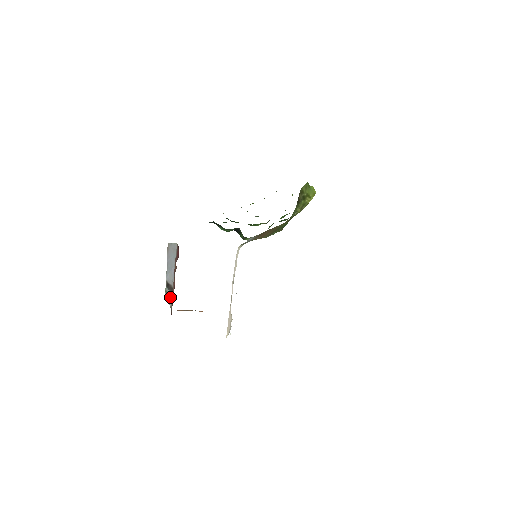
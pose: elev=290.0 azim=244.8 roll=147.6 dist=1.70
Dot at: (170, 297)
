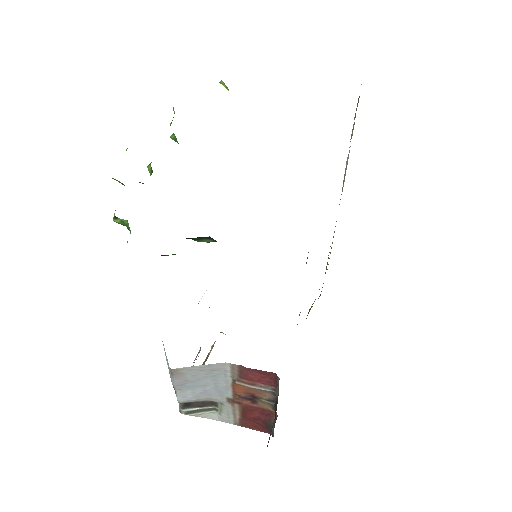
Dot at: (206, 412)
